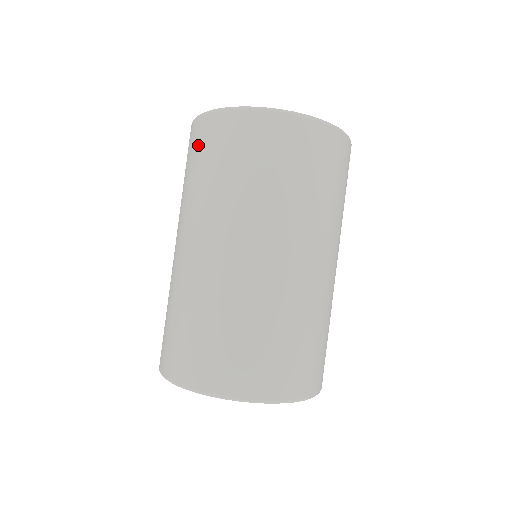
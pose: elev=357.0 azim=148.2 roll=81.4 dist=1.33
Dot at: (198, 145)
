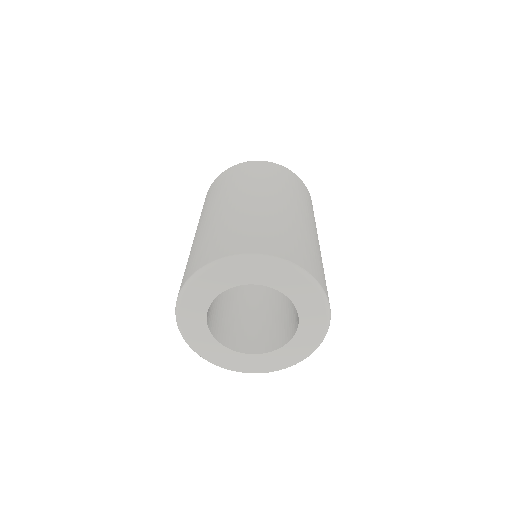
Dot at: (246, 169)
